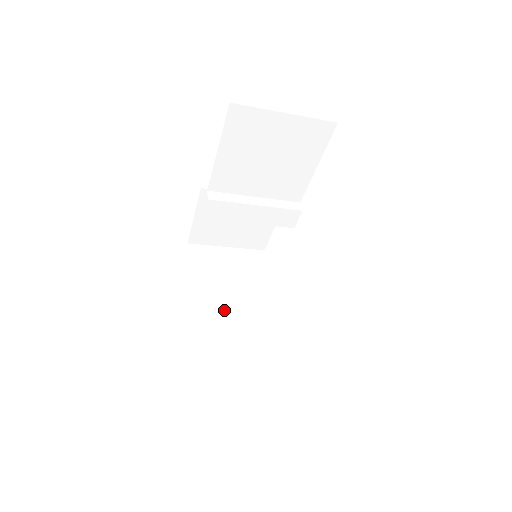
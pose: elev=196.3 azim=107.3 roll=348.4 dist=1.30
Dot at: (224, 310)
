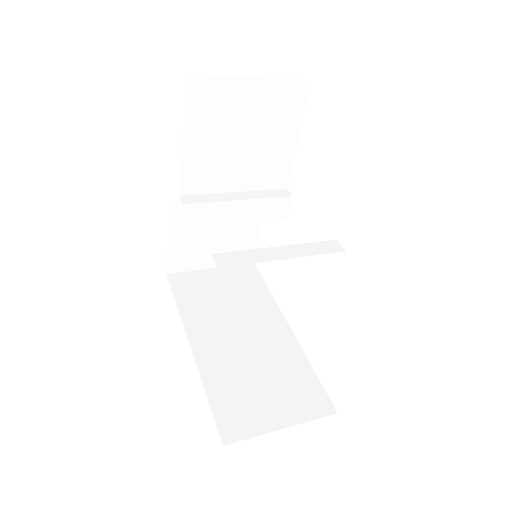
Dot at: (230, 336)
